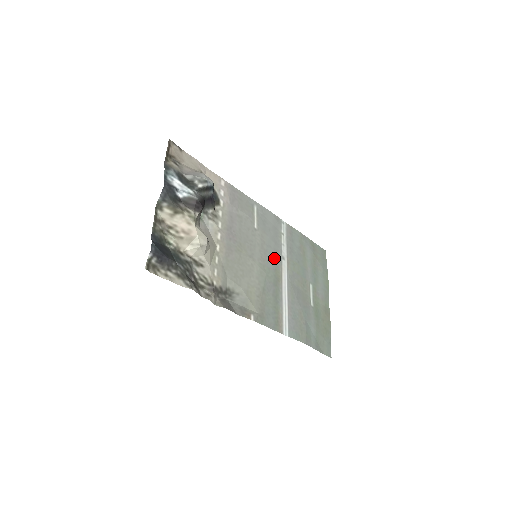
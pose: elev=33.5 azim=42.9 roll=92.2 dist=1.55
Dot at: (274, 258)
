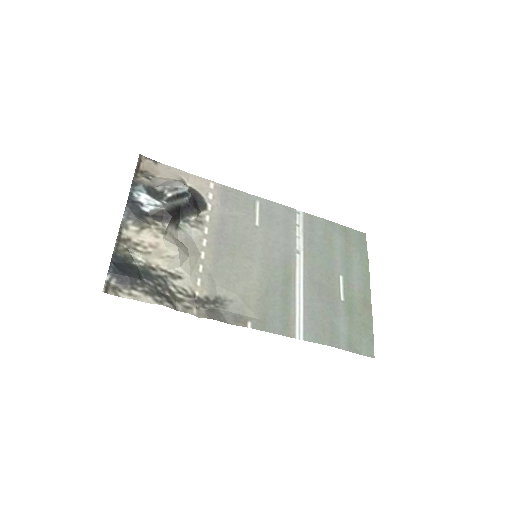
Dot at: (284, 254)
